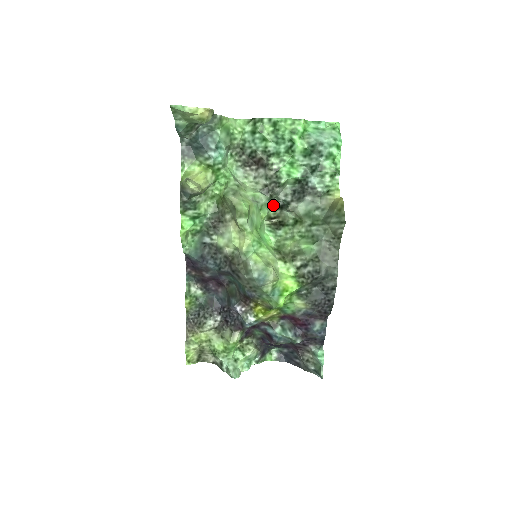
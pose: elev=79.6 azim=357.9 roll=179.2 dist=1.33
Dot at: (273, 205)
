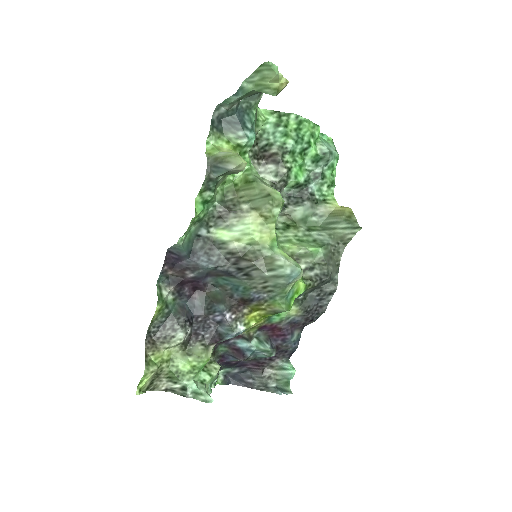
Dot at: occluded
